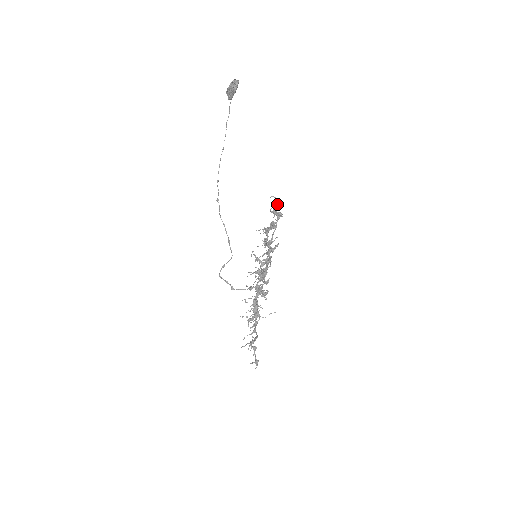
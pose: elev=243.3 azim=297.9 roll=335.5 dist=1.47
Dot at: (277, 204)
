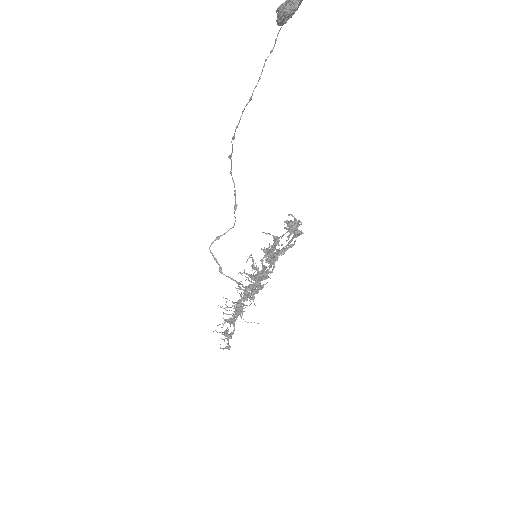
Dot at: (298, 223)
